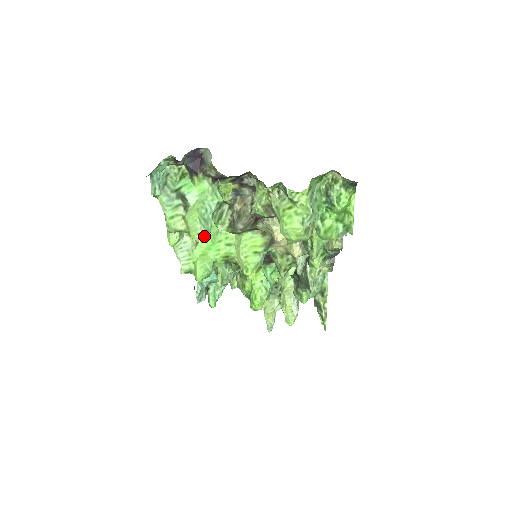
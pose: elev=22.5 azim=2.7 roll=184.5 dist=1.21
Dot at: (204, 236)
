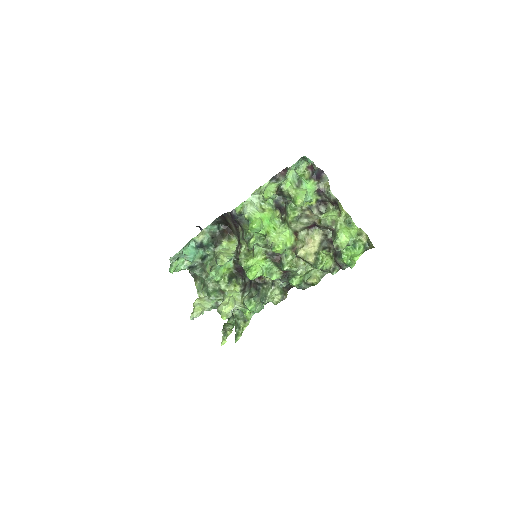
Dot at: (302, 204)
